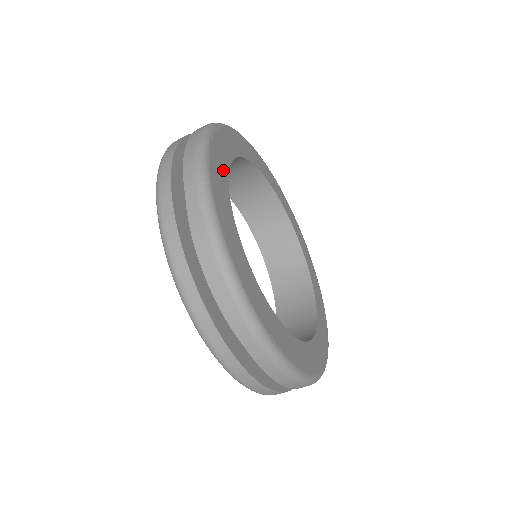
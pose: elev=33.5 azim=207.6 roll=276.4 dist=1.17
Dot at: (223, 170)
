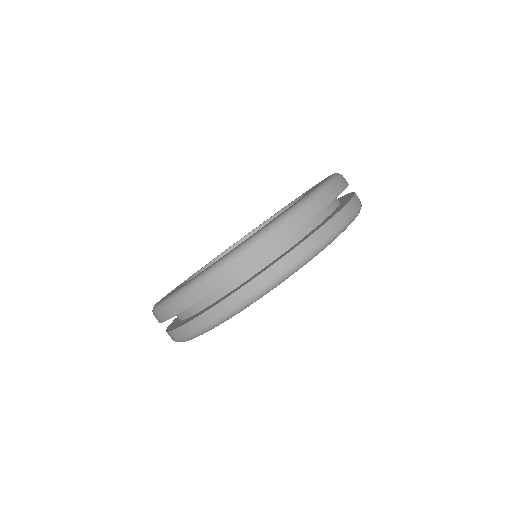
Dot at: occluded
